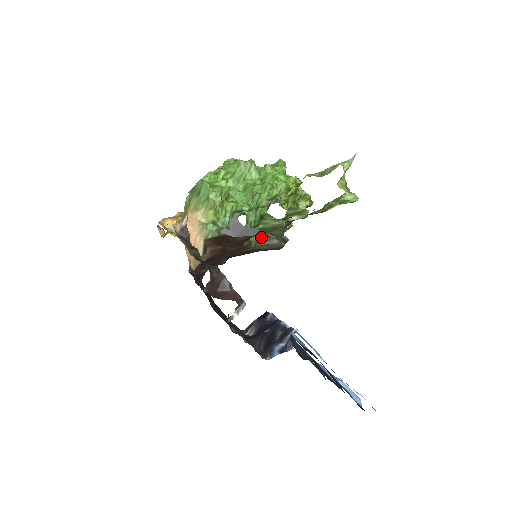
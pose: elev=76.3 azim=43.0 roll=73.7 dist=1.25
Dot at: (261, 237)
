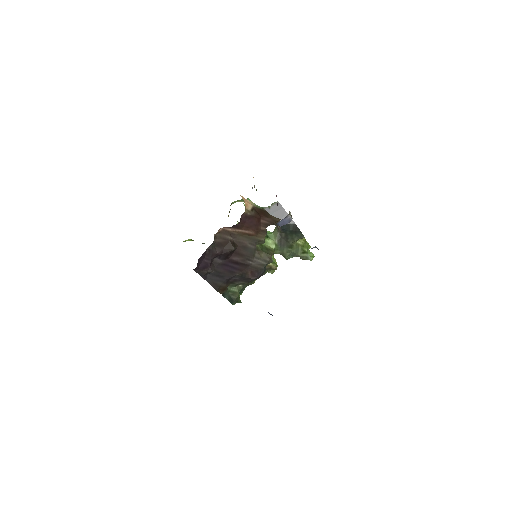
Dot at: (261, 249)
